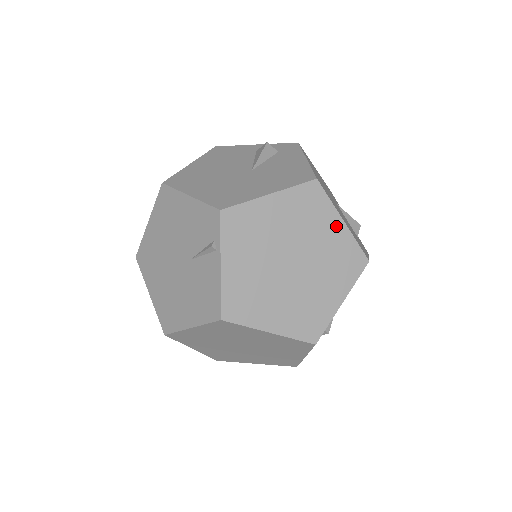
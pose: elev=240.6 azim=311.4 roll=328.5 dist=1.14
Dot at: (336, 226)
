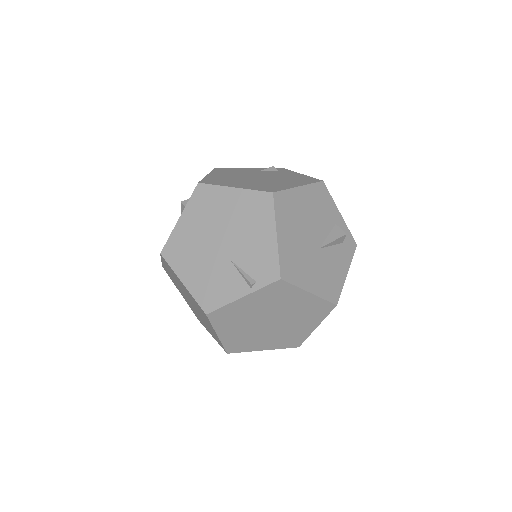
Dot at: (311, 326)
